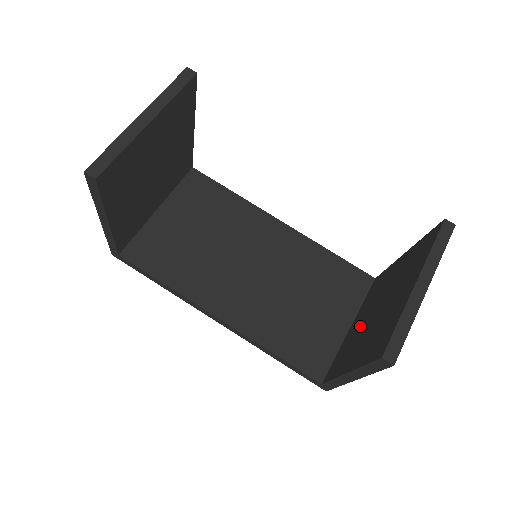
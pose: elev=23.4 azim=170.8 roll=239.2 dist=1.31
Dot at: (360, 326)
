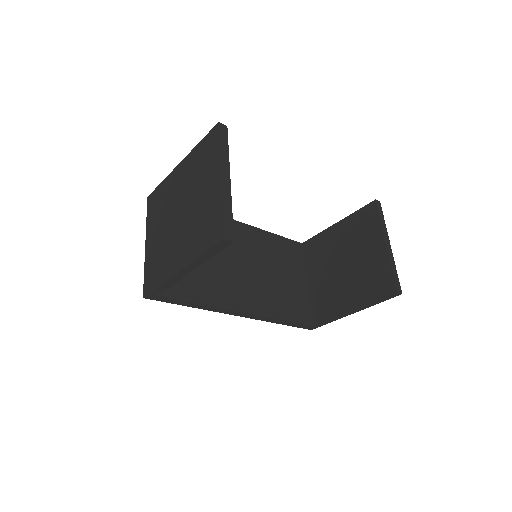
Dot at: (328, 279)
